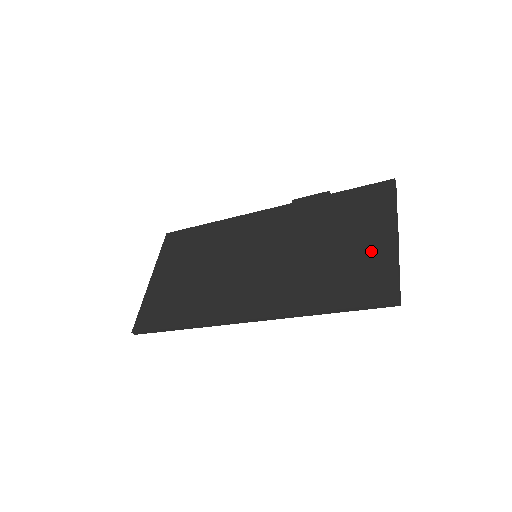
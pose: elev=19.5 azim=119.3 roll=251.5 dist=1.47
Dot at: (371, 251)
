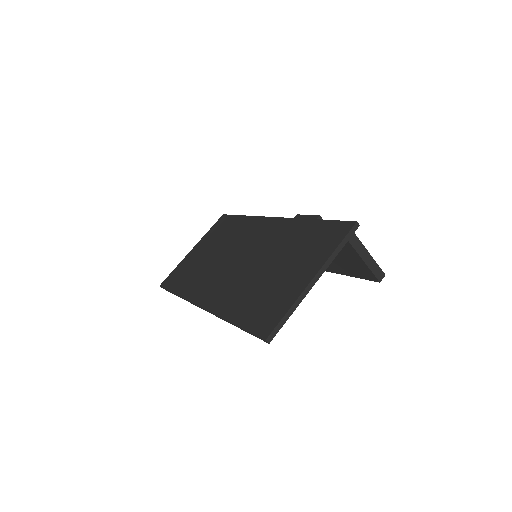
Dot at: (289, 286)
